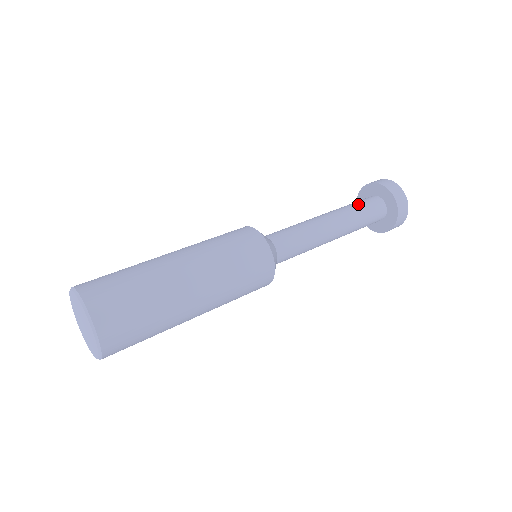
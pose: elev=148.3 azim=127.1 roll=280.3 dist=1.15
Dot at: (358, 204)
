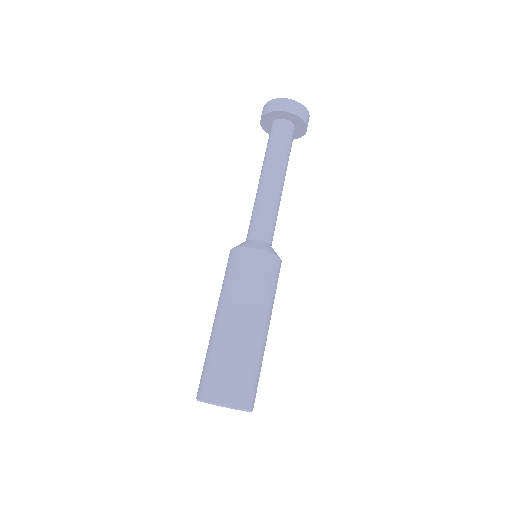
Dot at: (275, 143)
